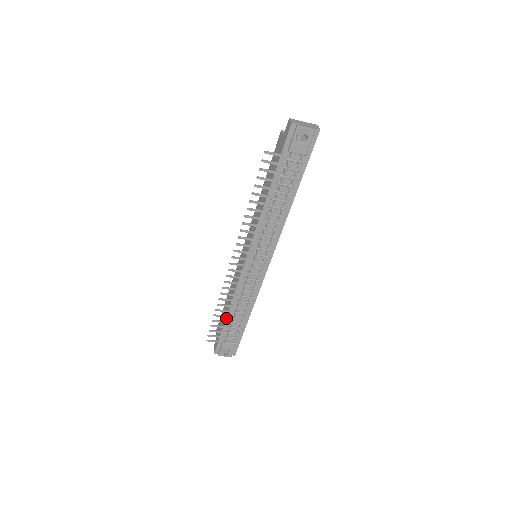
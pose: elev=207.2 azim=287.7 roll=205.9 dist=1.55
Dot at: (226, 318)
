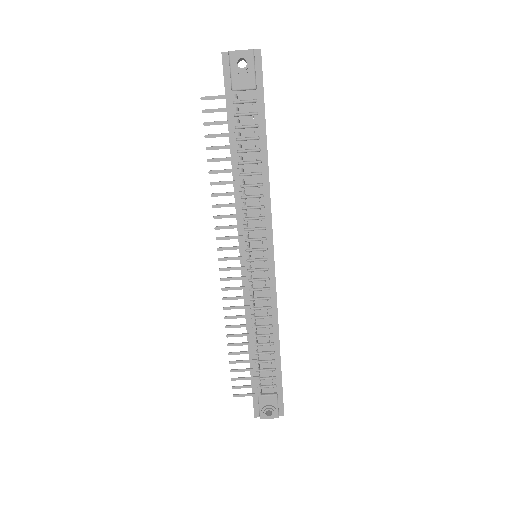
Dot at: (249, 357)
